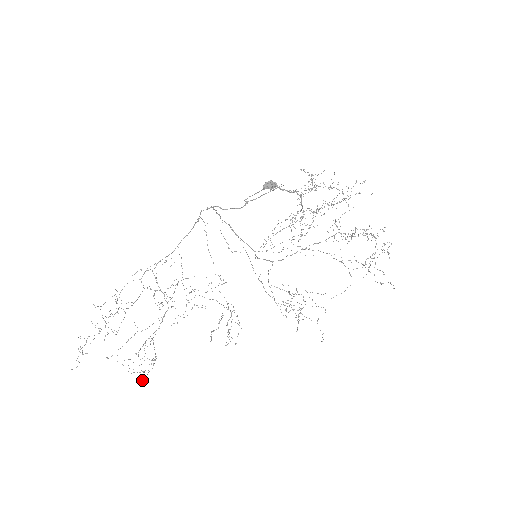
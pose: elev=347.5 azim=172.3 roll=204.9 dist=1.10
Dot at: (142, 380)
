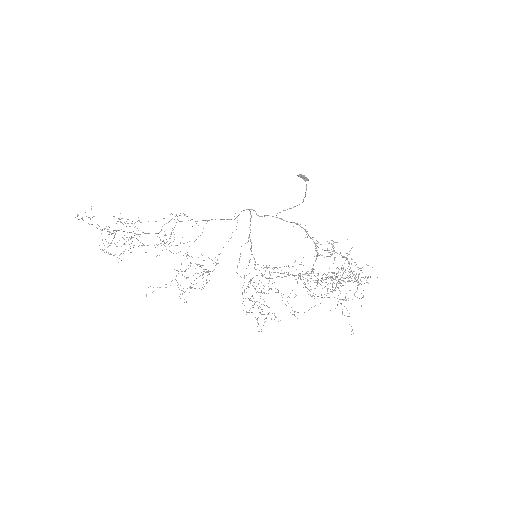
Dot at: (109, 234)
